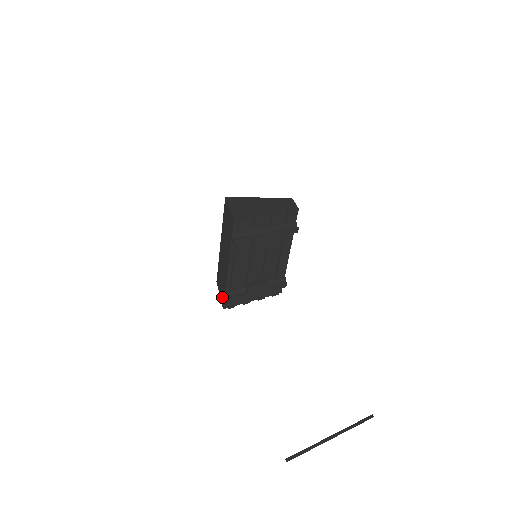
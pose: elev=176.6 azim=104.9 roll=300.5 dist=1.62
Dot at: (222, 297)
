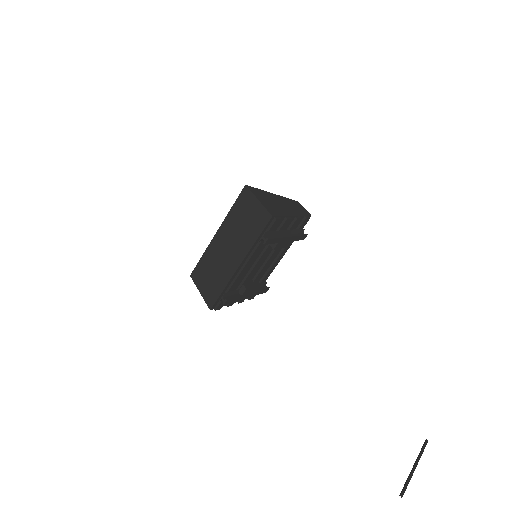
Dot at: (210, 296)
